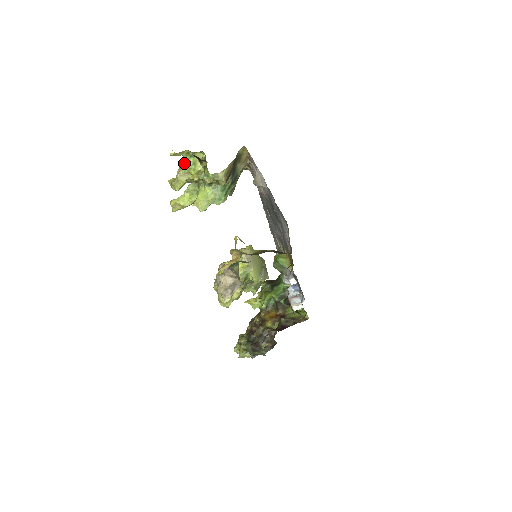
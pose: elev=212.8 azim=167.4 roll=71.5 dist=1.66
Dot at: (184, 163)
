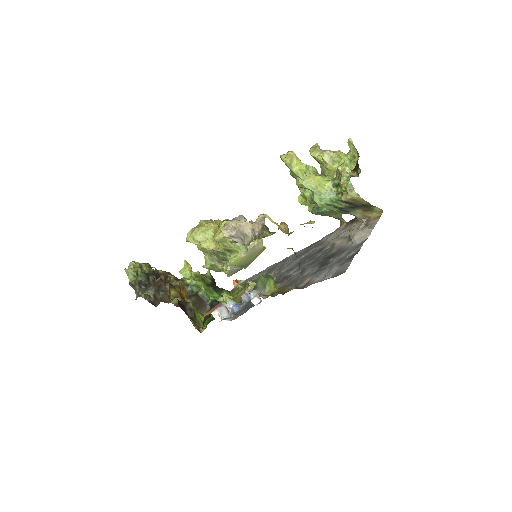
Dot at: (342, 155)
